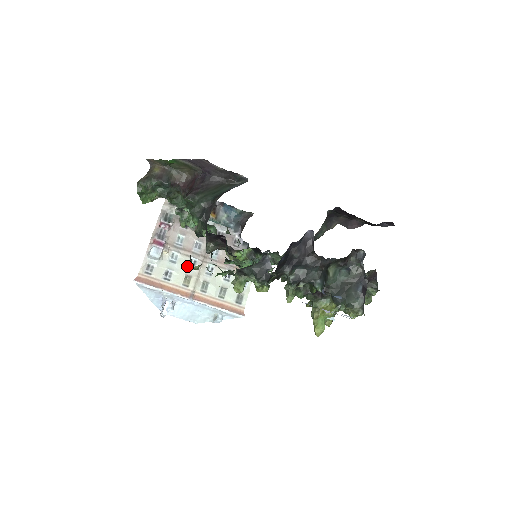
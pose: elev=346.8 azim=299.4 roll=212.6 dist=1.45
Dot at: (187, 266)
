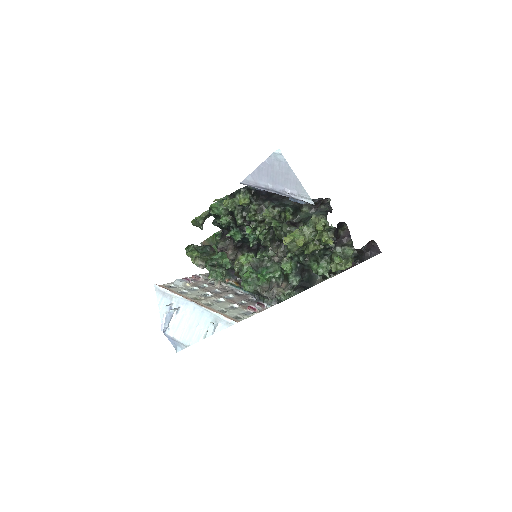
Dot at: (198, 218)
